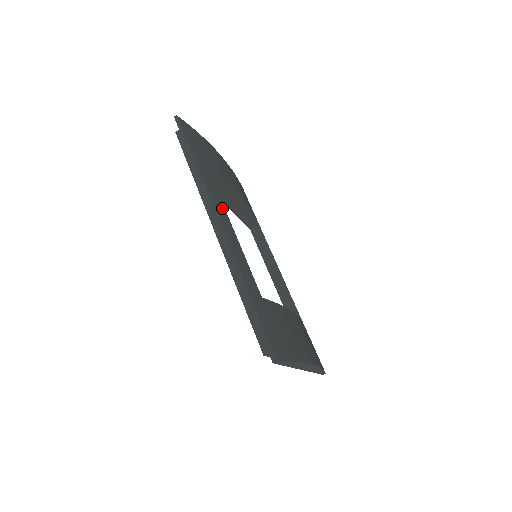
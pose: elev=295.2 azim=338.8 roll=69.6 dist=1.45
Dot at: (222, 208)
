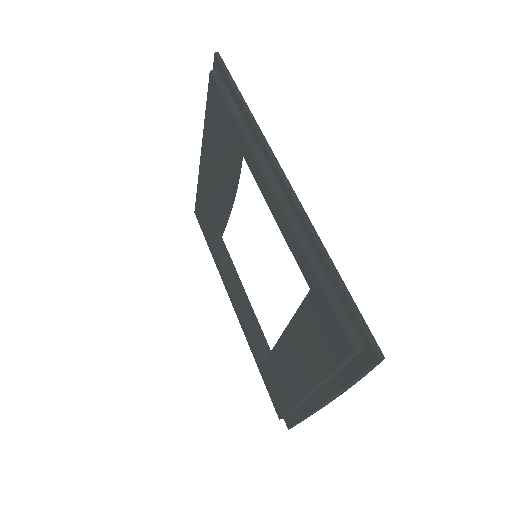
Dot at: occluded
